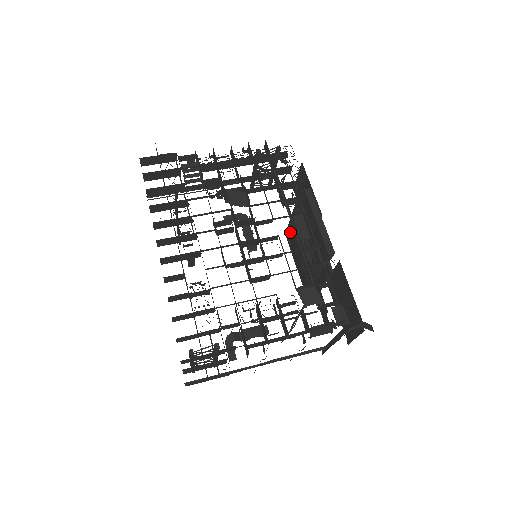
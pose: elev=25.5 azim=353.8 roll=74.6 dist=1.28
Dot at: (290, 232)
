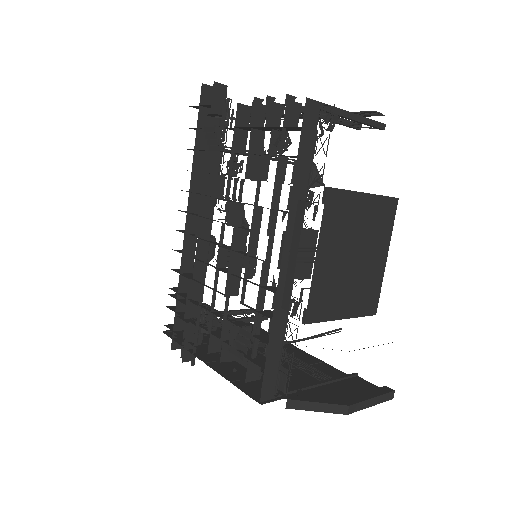
Dot at: occluded
